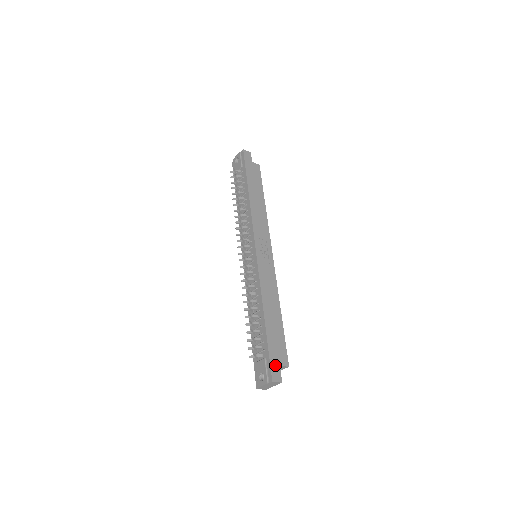
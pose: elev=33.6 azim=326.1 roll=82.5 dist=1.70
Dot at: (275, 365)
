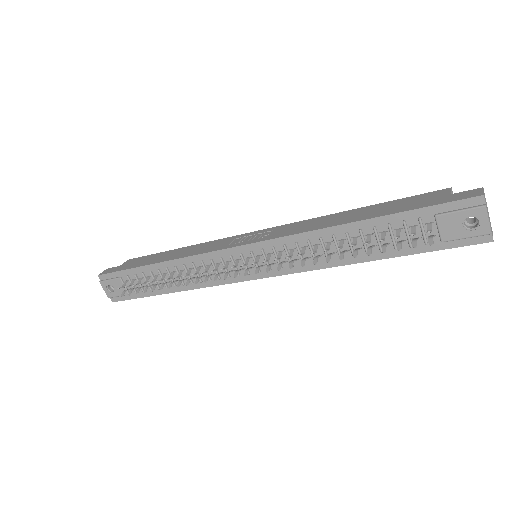
Dot at: (449, 198)
